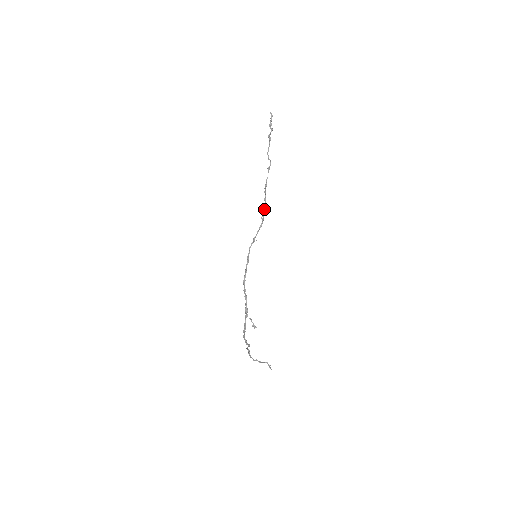
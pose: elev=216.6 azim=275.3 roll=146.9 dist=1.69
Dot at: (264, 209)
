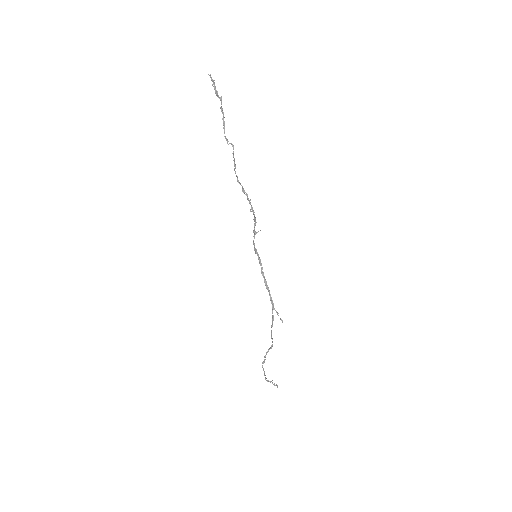
Dot at: occluded
